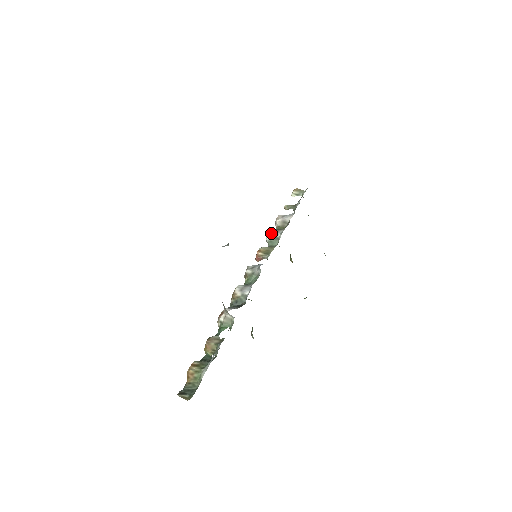
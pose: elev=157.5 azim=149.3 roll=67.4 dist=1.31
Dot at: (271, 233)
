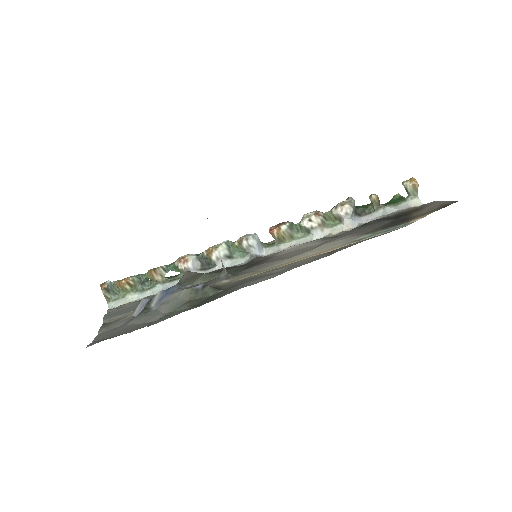
Dot at: (311, 224)
